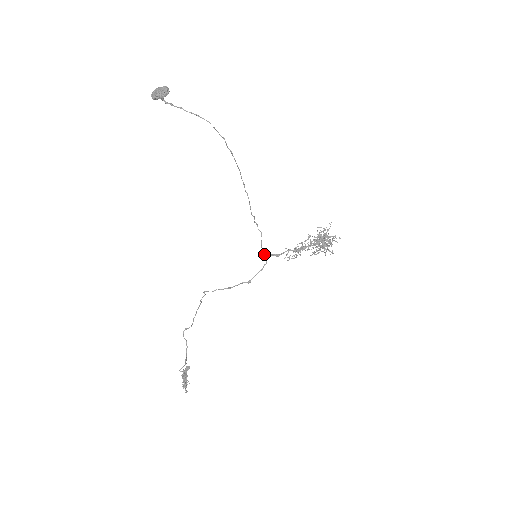
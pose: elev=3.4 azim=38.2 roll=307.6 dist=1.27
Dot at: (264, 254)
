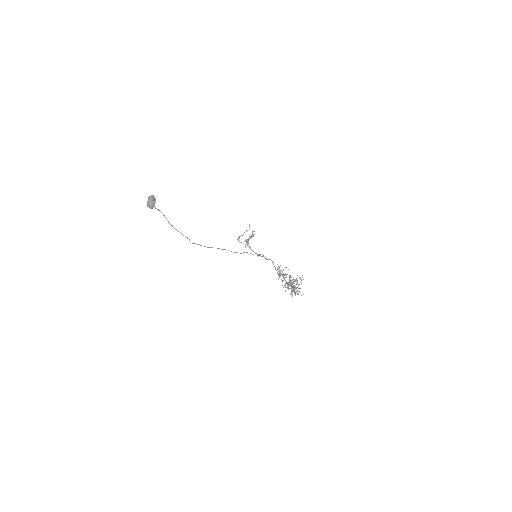
Dot at: (265, 256)
